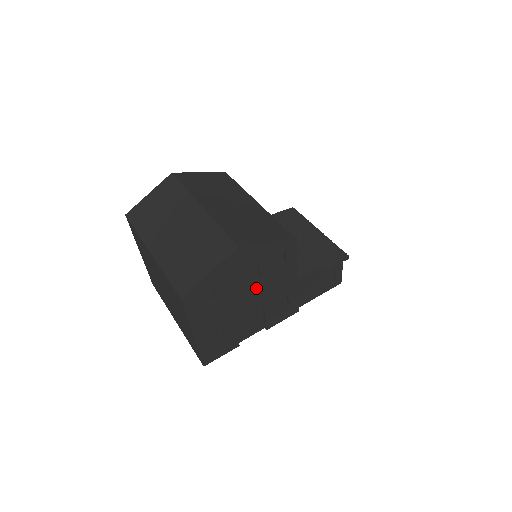
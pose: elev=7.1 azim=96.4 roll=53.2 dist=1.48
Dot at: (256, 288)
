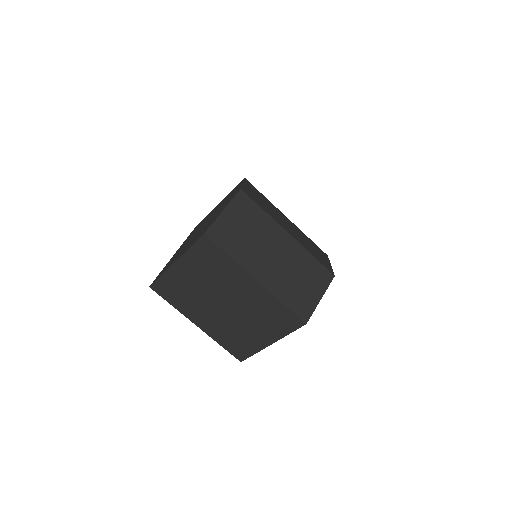
Dot at: occluded
